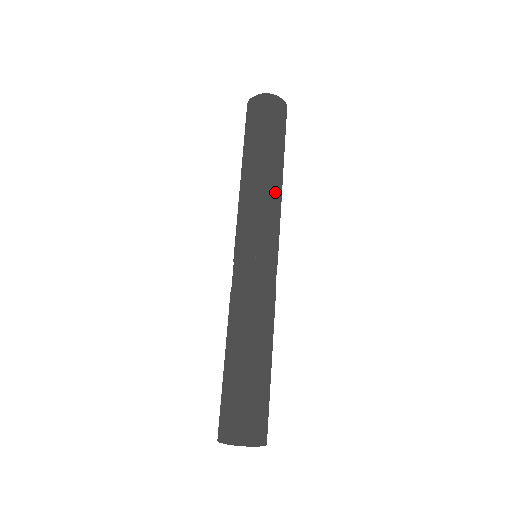
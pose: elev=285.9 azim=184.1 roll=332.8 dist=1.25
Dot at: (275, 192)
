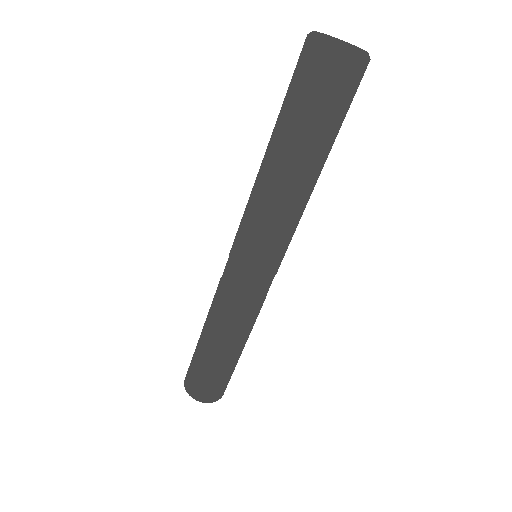
Dot at: occluded
